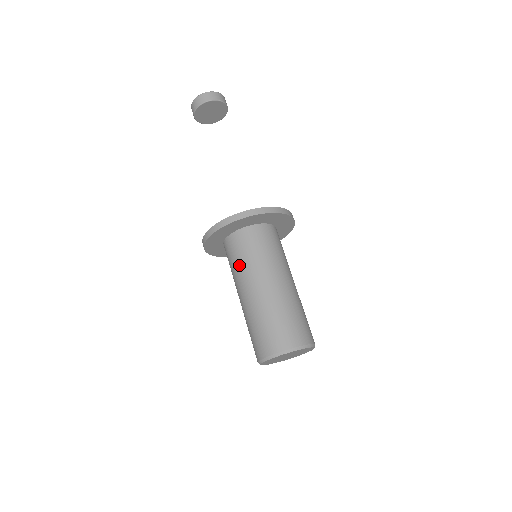
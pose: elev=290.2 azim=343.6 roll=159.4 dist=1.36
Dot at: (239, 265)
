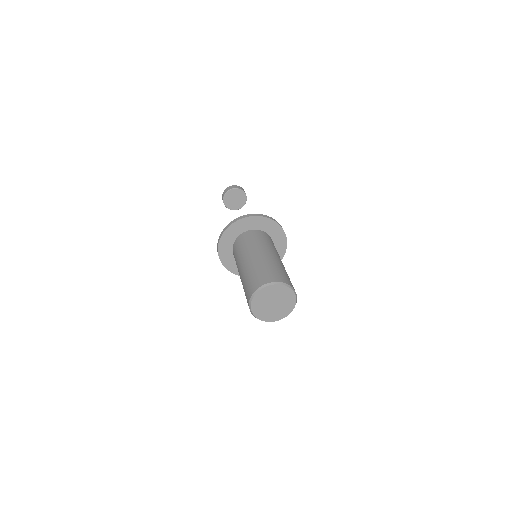
Dot at: (239, 253)
